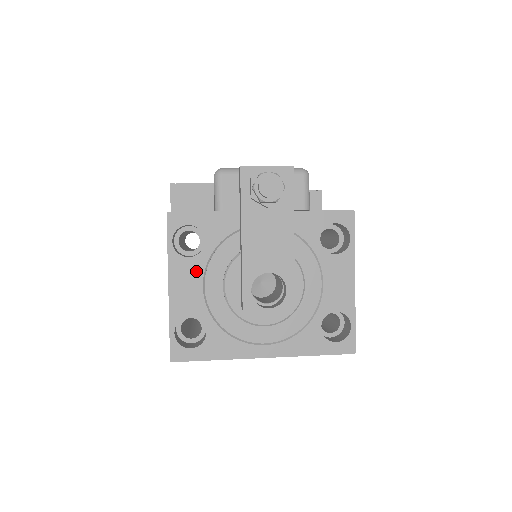
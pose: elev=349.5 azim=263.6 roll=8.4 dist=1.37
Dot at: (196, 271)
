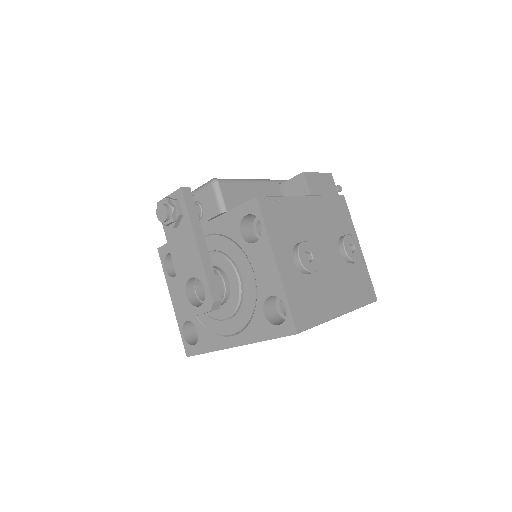
Dot at: occluded
